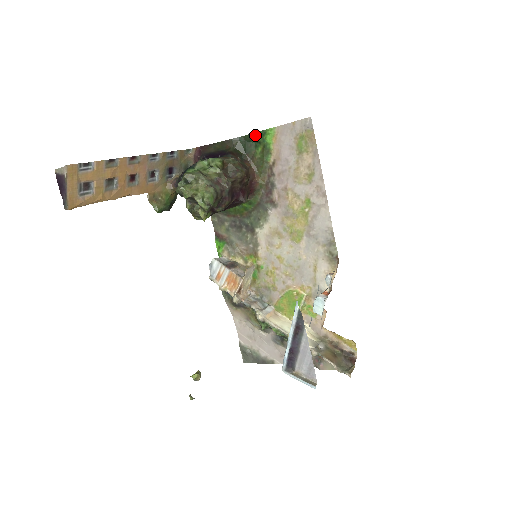
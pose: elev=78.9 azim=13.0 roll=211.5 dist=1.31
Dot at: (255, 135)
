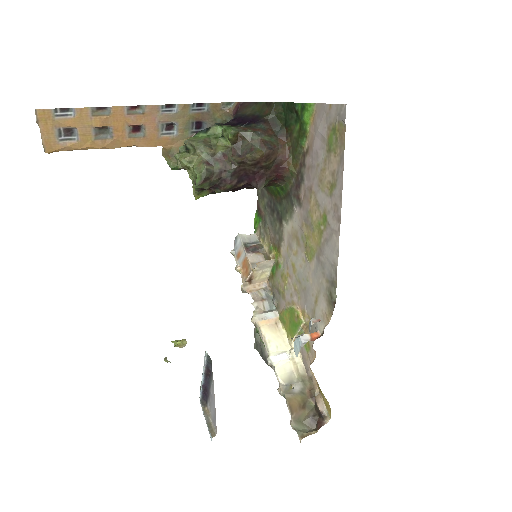
Dot at: (296, 106)
